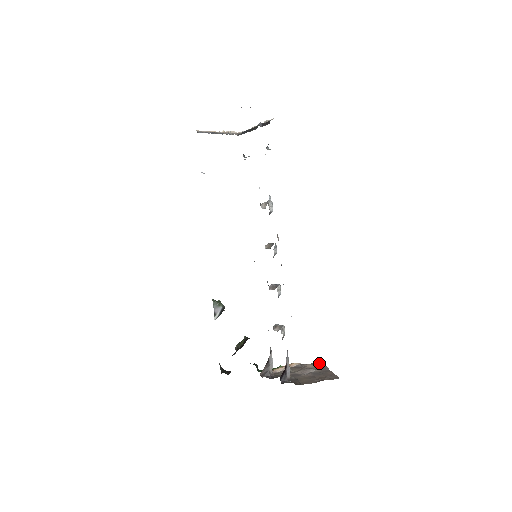
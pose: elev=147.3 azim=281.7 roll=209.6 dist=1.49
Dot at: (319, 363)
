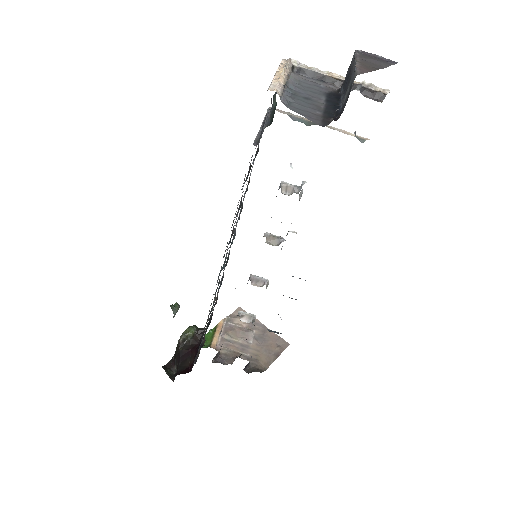
Dot at: occluded
